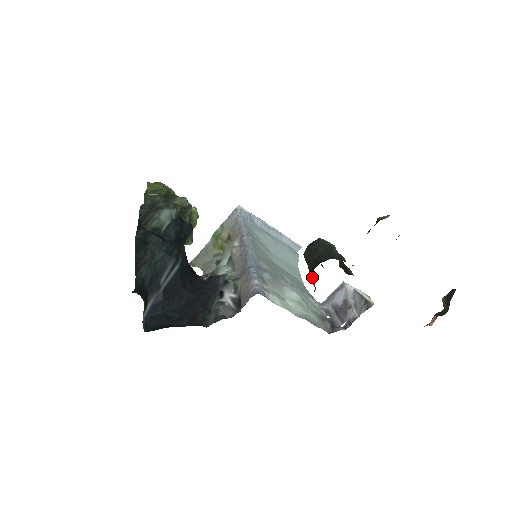
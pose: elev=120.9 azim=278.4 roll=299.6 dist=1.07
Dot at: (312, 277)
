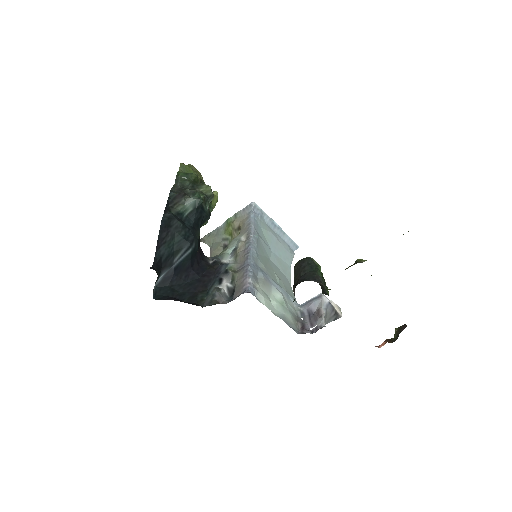
Dot at: occluded
